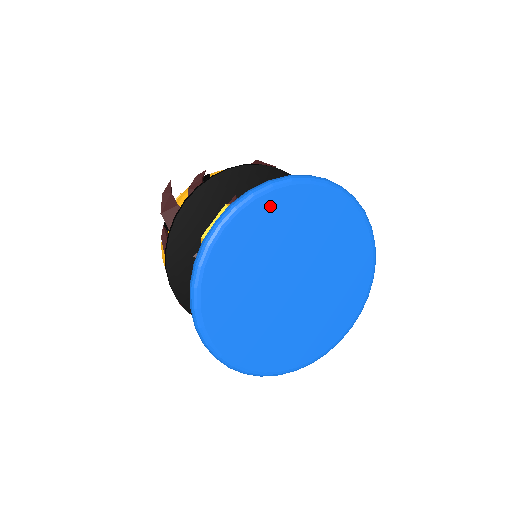
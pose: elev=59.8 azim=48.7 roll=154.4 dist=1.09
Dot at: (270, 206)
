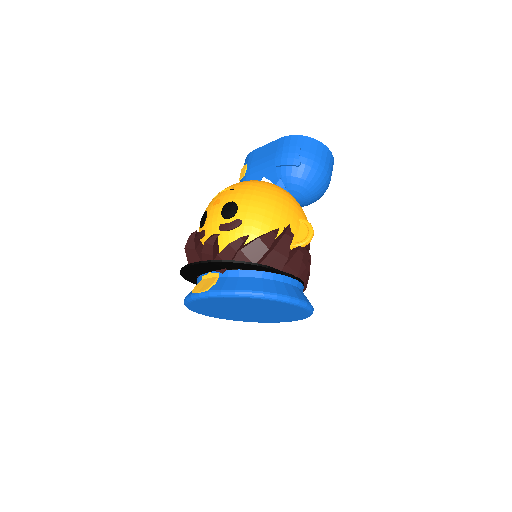
Dot at: (233, 299)
